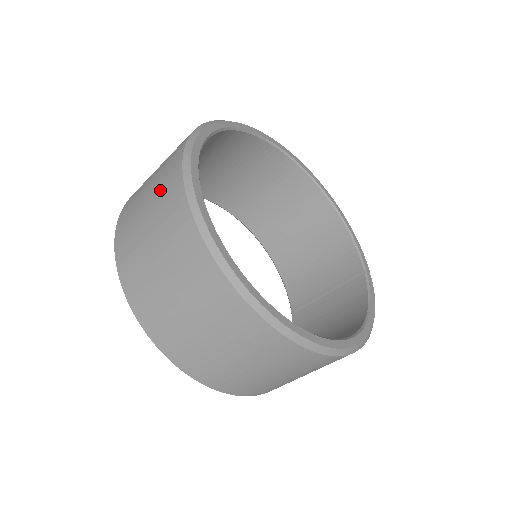
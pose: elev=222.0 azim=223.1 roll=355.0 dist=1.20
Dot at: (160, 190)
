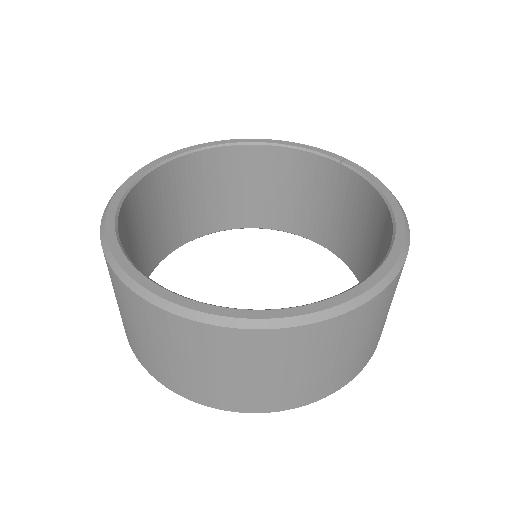
Dot at: (138, 319)
